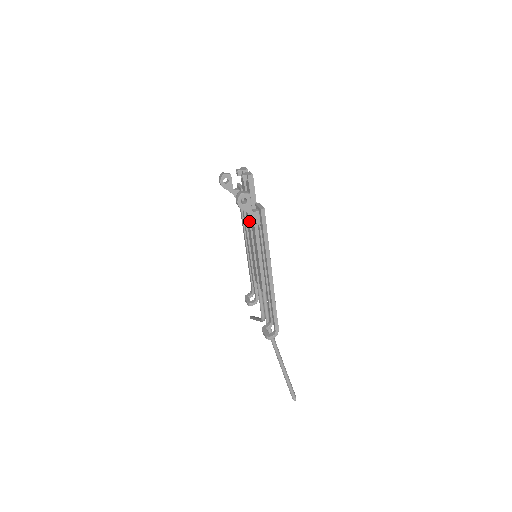
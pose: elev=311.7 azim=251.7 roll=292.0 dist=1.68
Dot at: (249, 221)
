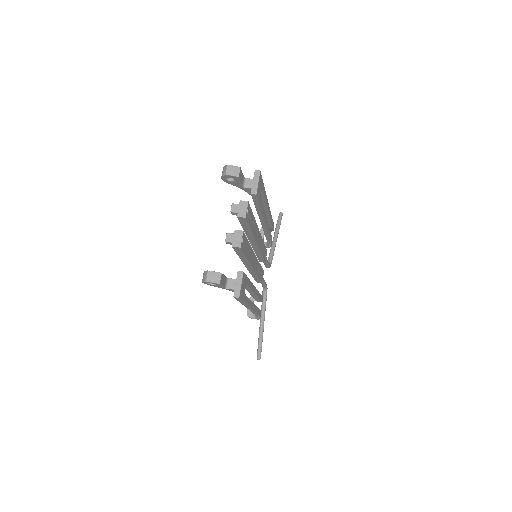
Dot at: (248, 239)
